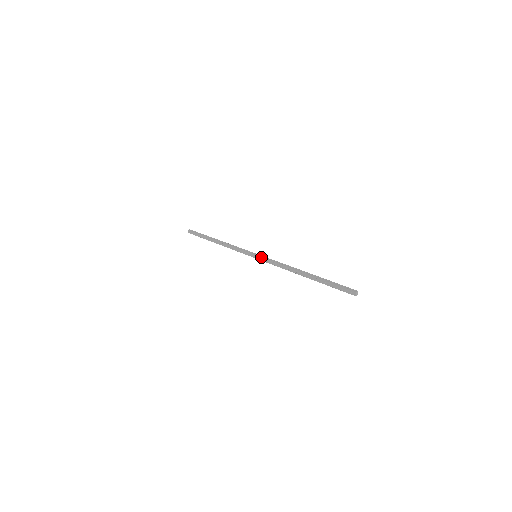
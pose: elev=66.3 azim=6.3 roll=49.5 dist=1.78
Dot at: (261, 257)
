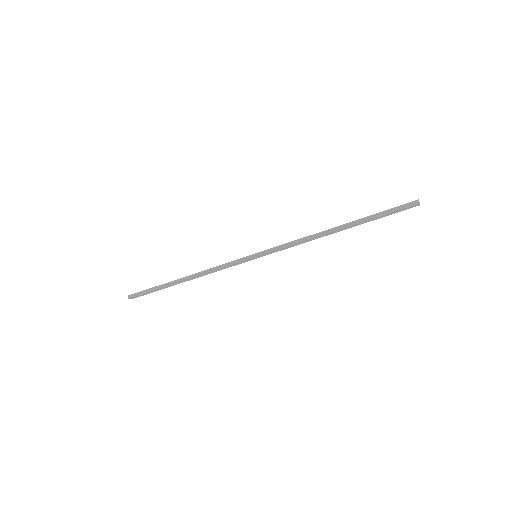
Dot at: (267, 253)
